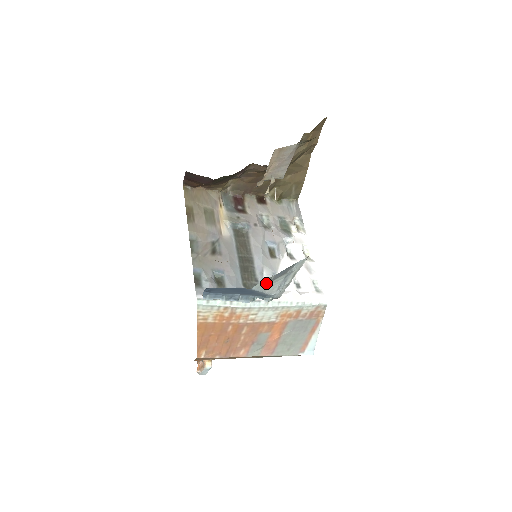
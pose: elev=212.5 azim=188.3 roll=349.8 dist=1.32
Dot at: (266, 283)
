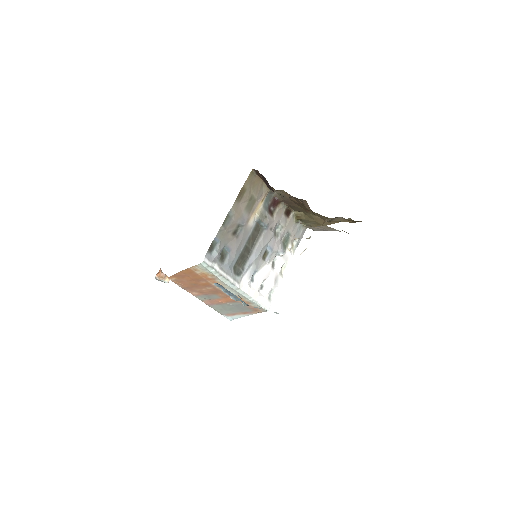
Dot at: occluded
